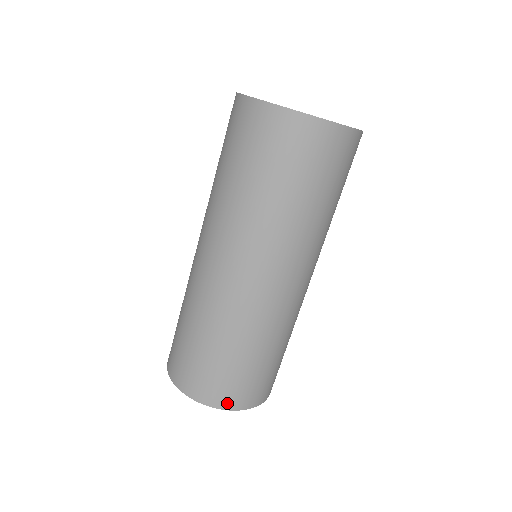
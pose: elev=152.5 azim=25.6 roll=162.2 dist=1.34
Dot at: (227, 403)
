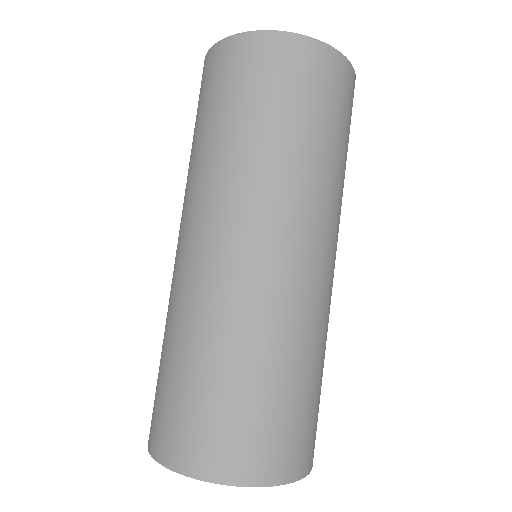
Dot at: (304, 465)
